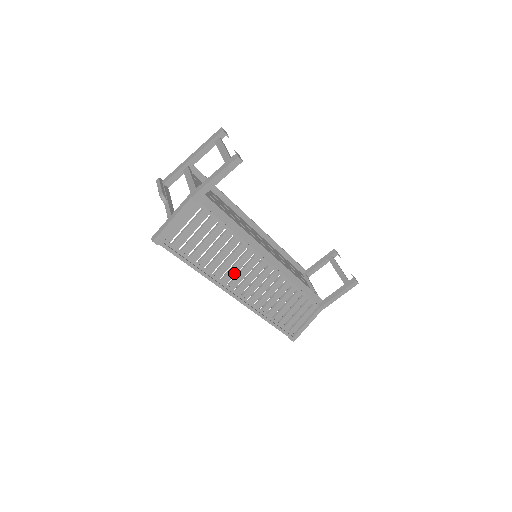
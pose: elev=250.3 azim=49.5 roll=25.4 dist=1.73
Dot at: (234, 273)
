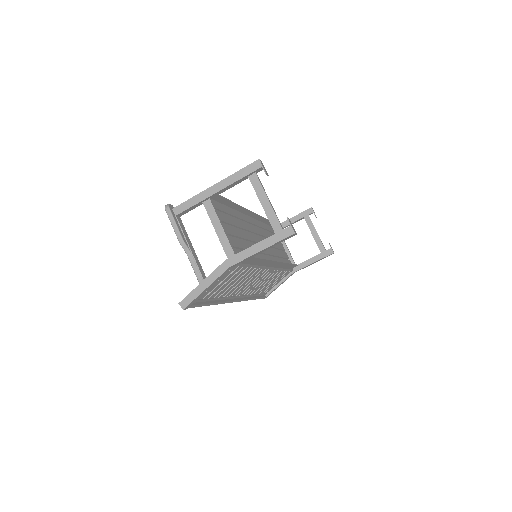
Dot at: (240, 287)
